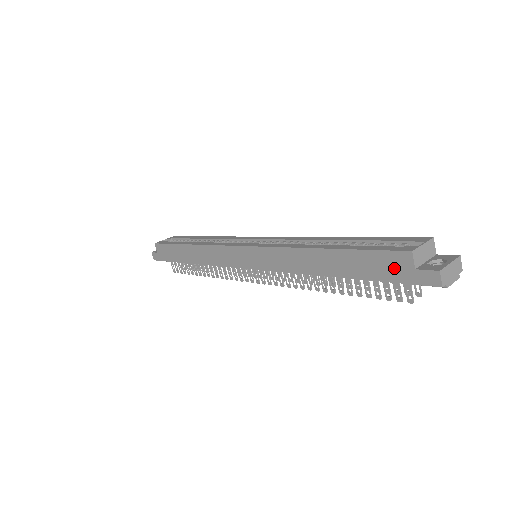
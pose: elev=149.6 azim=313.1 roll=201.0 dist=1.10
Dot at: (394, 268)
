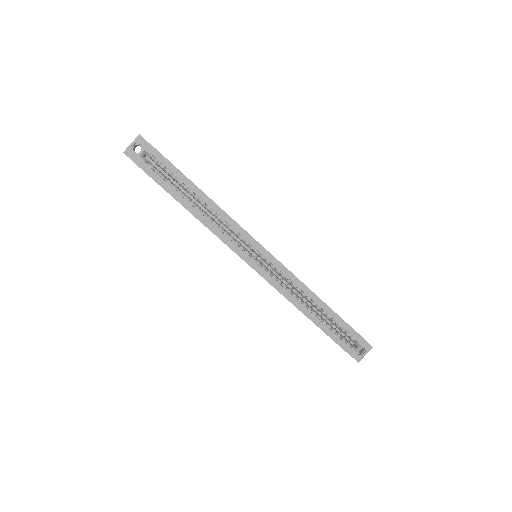
Dot at: occluded
